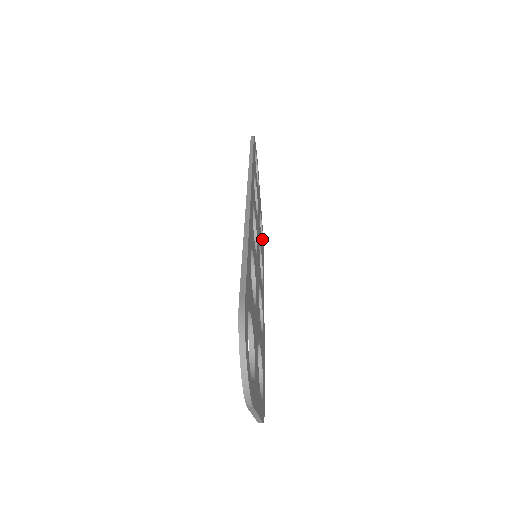
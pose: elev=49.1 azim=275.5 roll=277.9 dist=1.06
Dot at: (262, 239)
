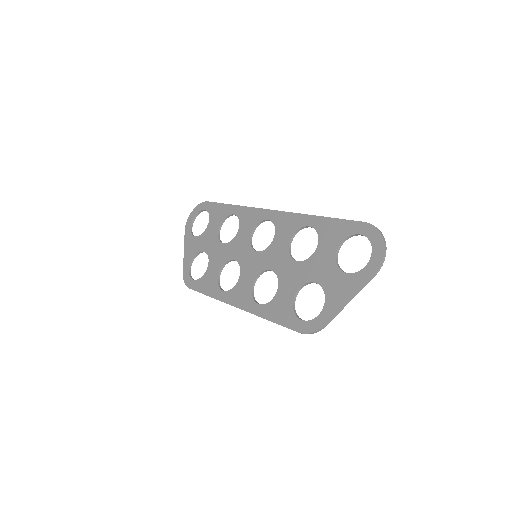
Dot at: (191, 276)
